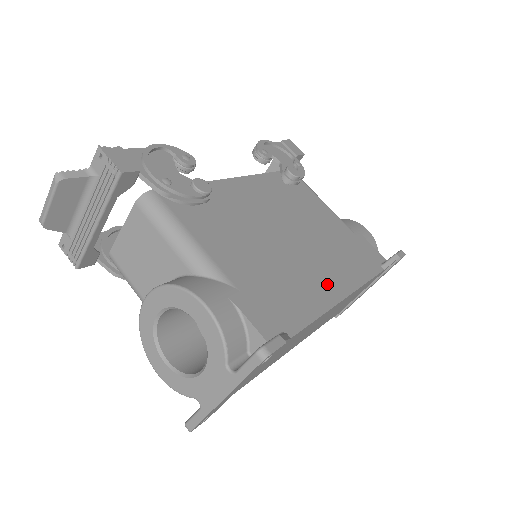
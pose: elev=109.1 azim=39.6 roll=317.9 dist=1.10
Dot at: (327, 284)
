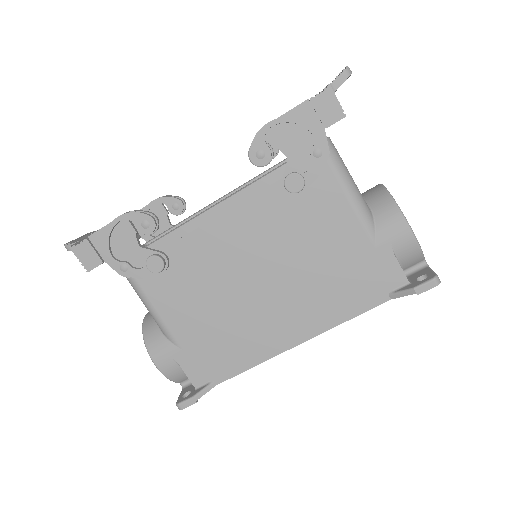
Dot at: (281, 333)
